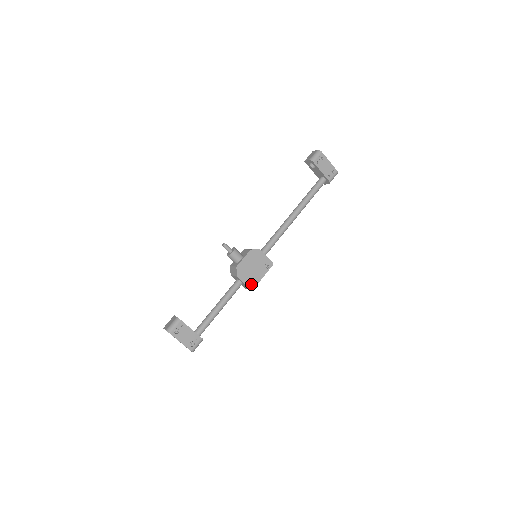
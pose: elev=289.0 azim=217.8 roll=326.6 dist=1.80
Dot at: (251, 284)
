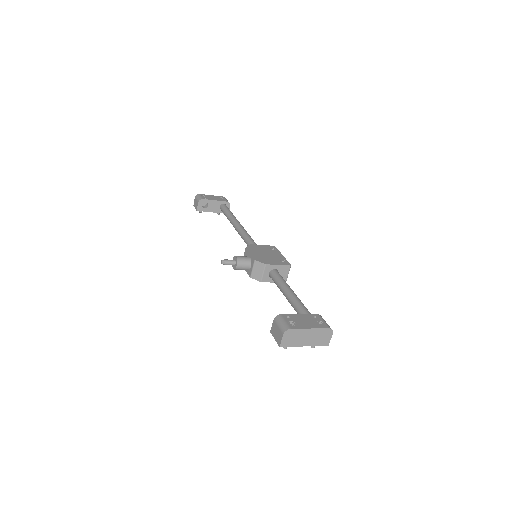
Dot at: (283, 263)
